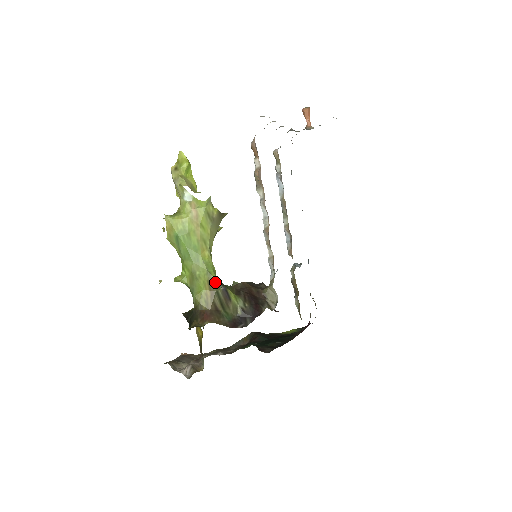
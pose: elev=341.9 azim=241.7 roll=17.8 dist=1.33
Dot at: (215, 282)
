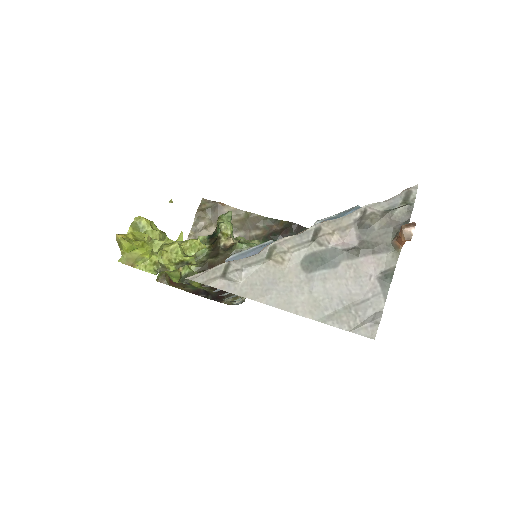
Dot at: (176, 282)
